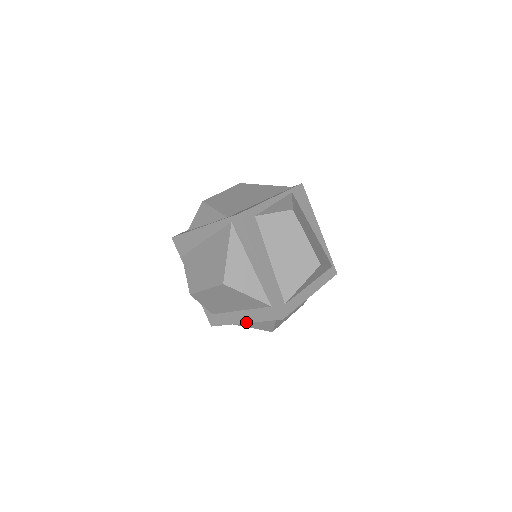
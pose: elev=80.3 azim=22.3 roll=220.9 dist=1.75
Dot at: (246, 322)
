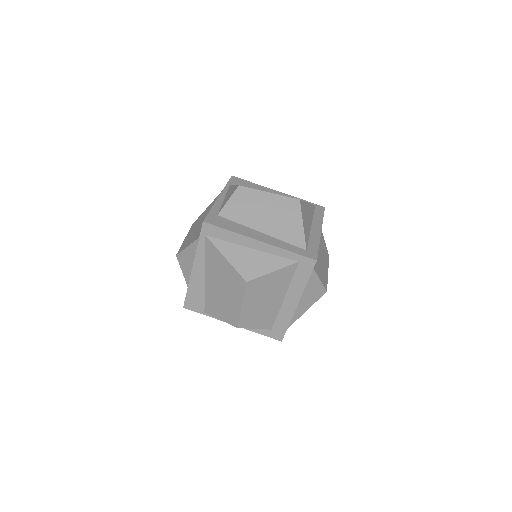
Dot at: (298, 301)
